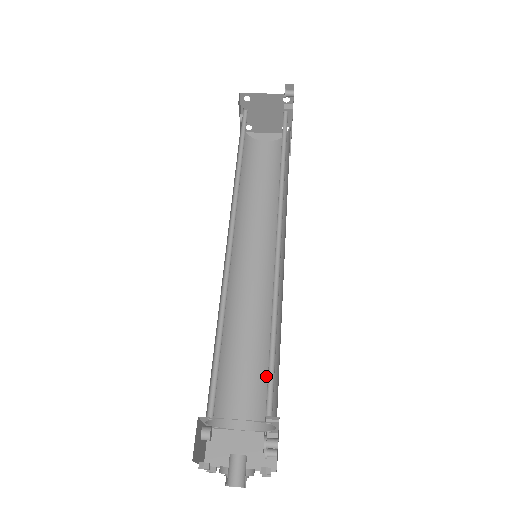
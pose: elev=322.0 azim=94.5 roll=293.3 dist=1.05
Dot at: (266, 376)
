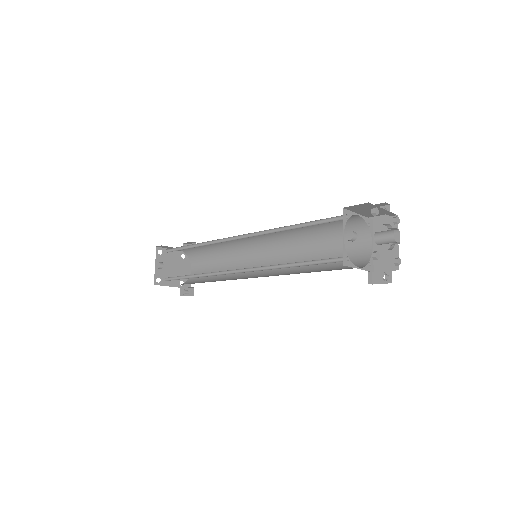
Dot at: (332, 267)
